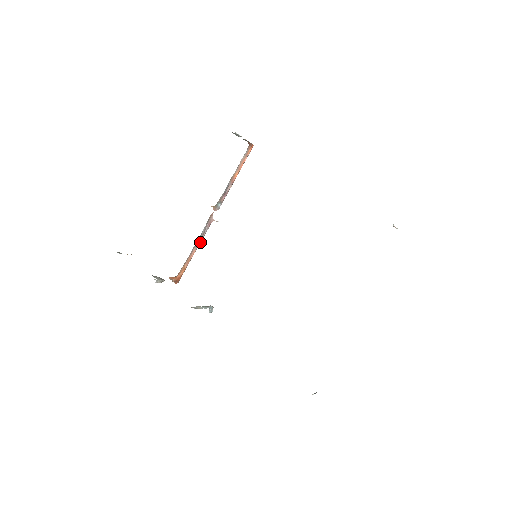
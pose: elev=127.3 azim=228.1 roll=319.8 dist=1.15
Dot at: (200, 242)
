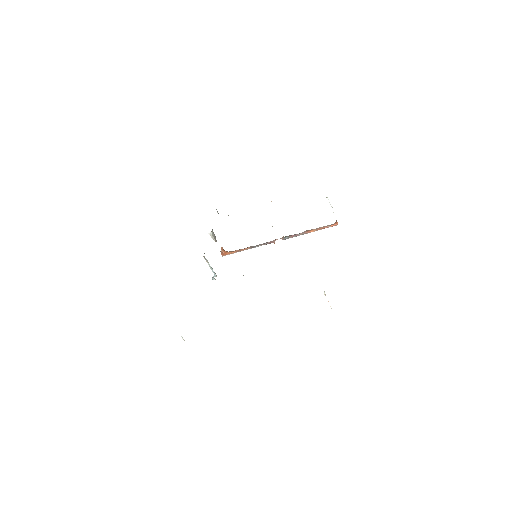
Dot at: occluded
